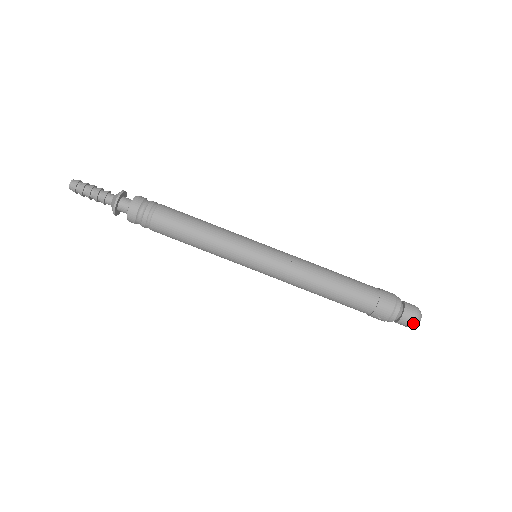
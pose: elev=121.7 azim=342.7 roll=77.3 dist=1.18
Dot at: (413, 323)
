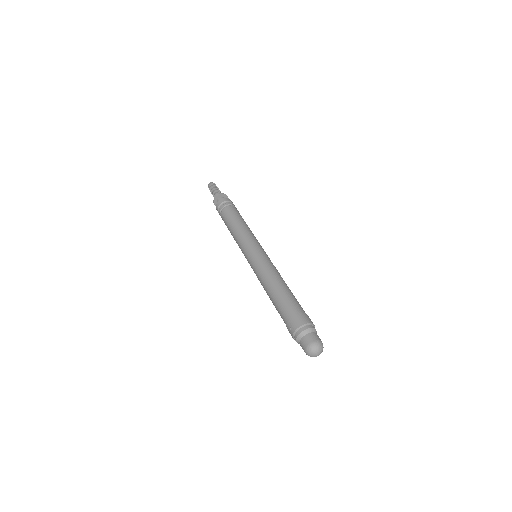
Dot at: (309, 346)
